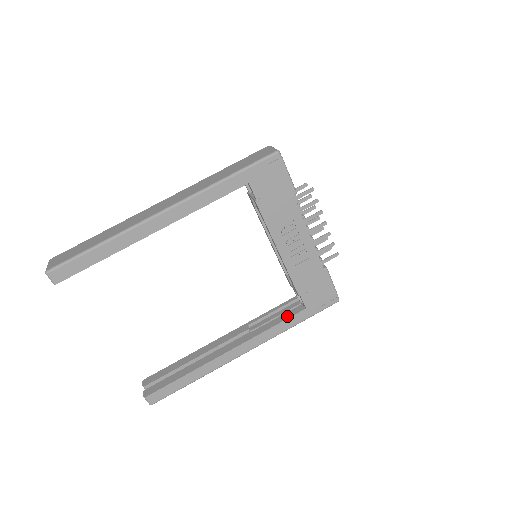
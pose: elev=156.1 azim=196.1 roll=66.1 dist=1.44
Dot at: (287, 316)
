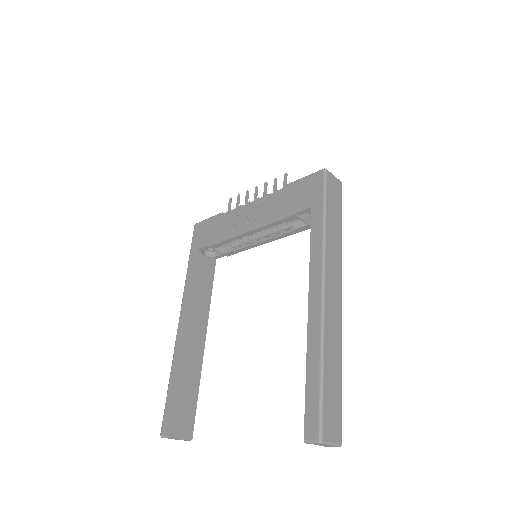
Dot at: (312, 230)
